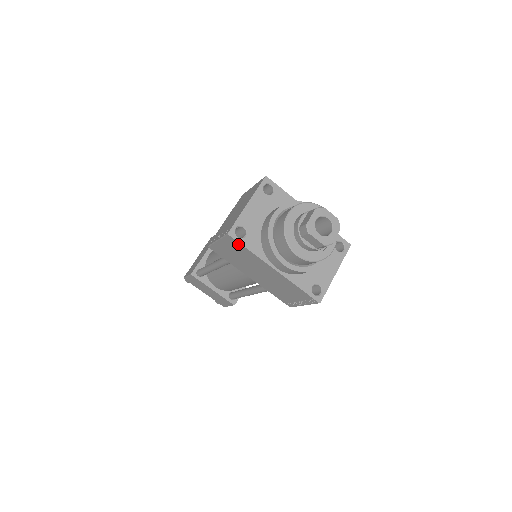
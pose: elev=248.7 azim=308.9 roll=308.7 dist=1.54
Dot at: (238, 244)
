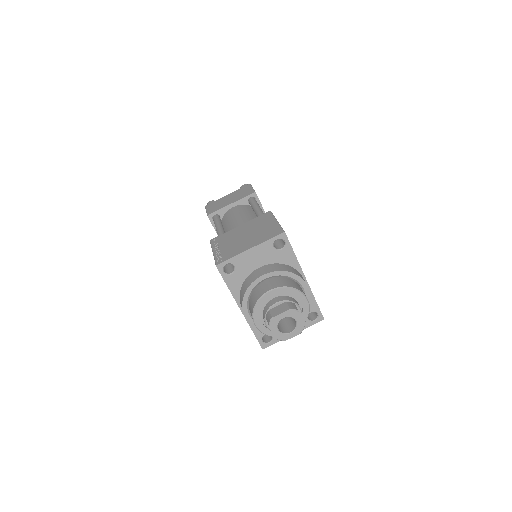
Dot at: (222, 275)
